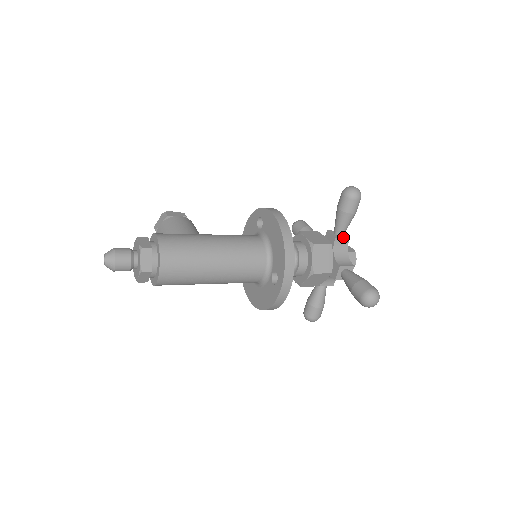
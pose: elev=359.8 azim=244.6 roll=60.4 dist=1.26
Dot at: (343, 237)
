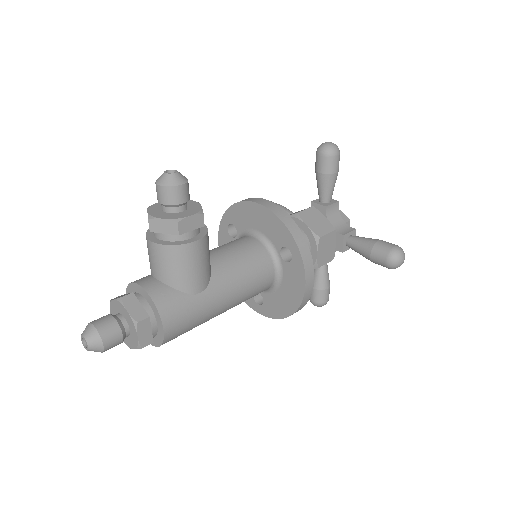
Dot at: occluded
